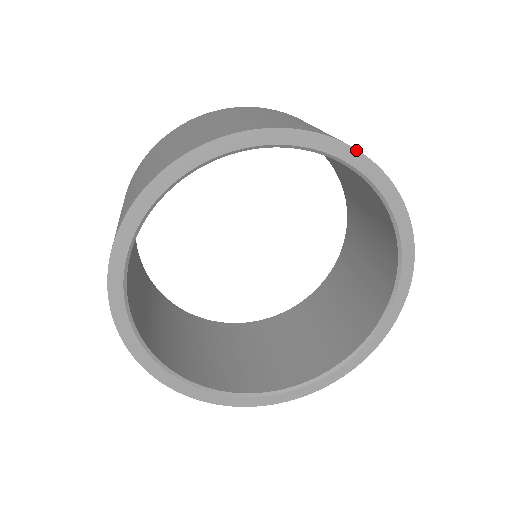
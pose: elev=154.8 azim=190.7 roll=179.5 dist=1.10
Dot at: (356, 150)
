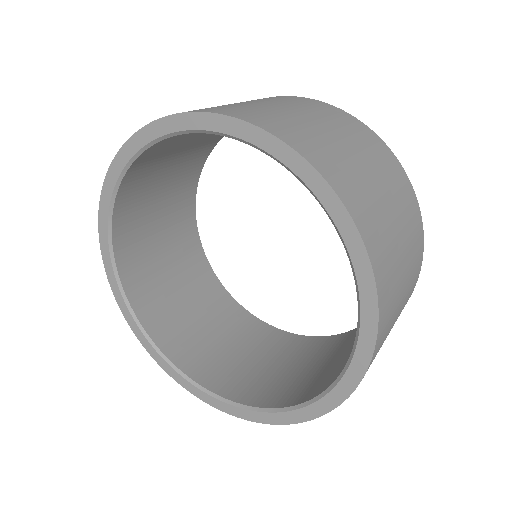
Dot at: (226, 116)
